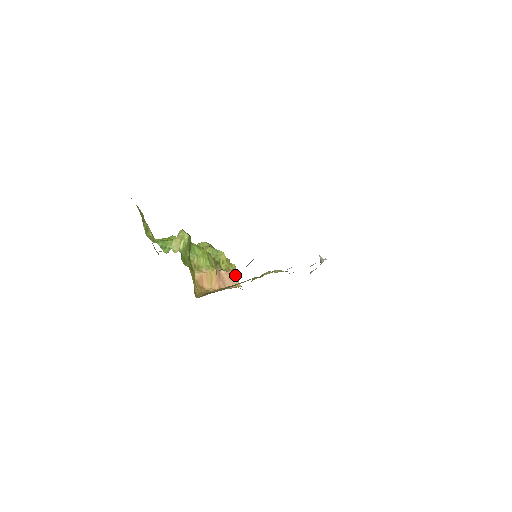
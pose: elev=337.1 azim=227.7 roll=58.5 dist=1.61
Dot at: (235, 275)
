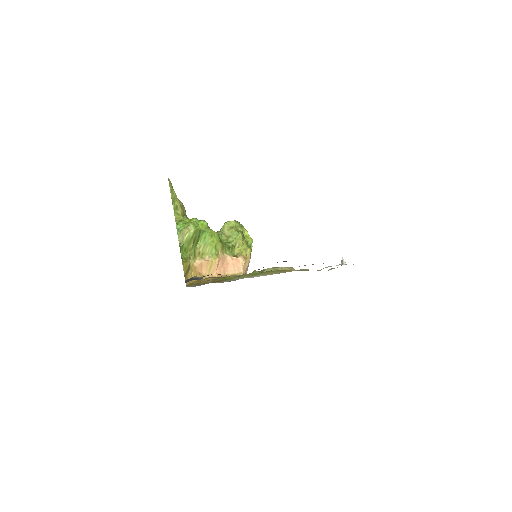
Dot at: (243, 262)
